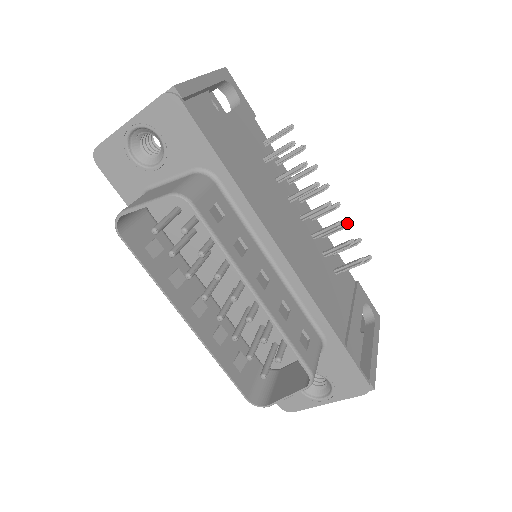
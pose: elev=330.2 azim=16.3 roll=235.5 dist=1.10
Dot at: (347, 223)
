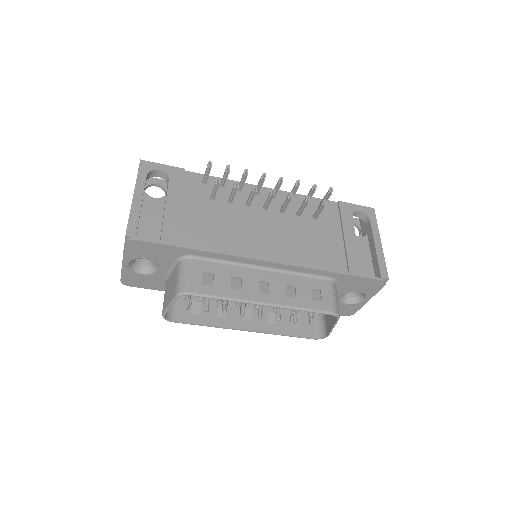
Dot at: (297, 183)
